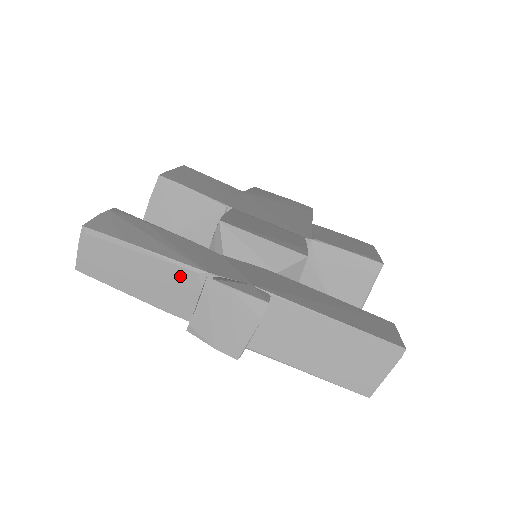
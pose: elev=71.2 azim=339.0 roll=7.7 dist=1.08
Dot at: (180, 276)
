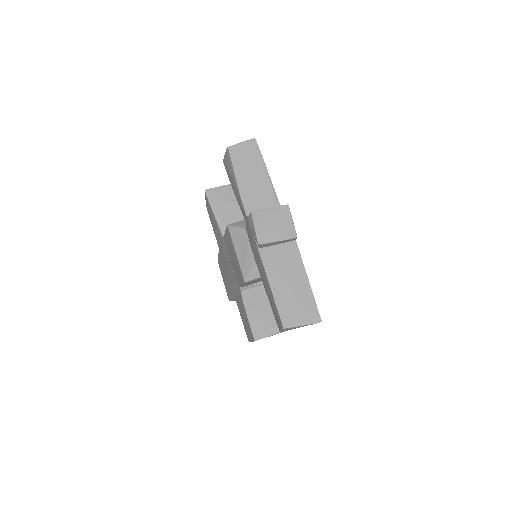
Dot at: (268, 195)
